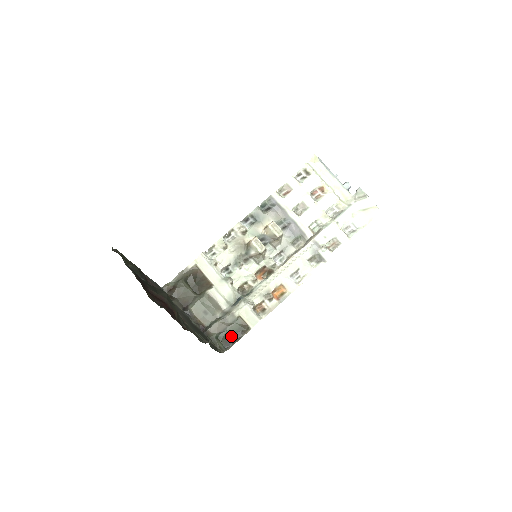
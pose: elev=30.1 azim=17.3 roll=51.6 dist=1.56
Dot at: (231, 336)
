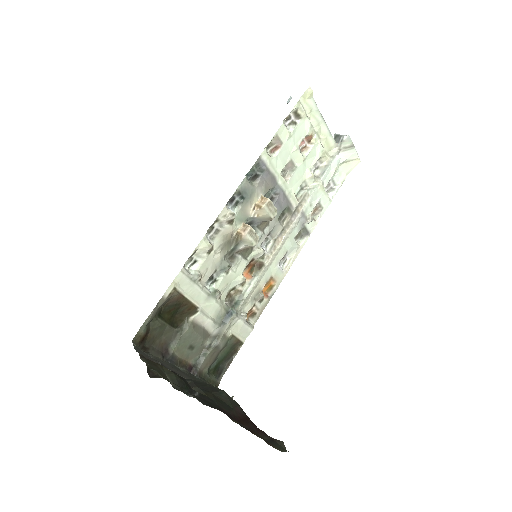
Dot at: (222, 361)
